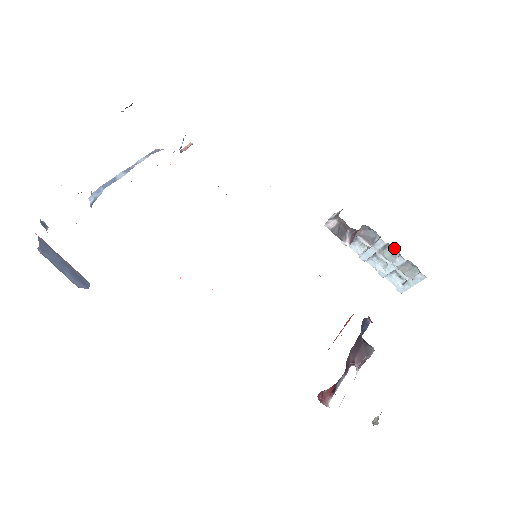
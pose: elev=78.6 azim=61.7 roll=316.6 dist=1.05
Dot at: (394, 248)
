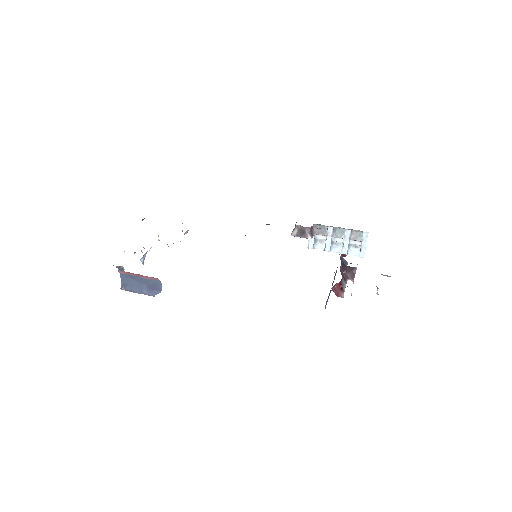
Dot at: (339, 228)
